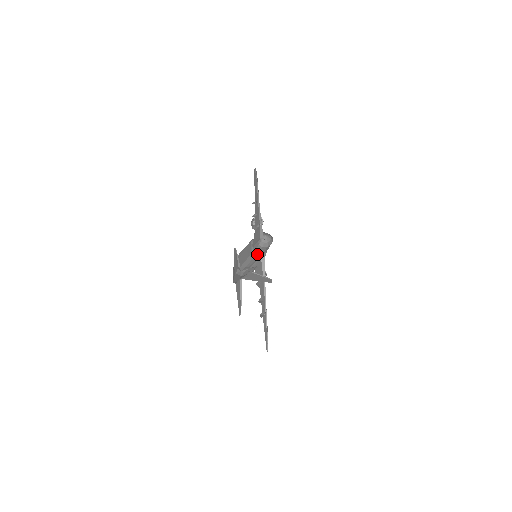
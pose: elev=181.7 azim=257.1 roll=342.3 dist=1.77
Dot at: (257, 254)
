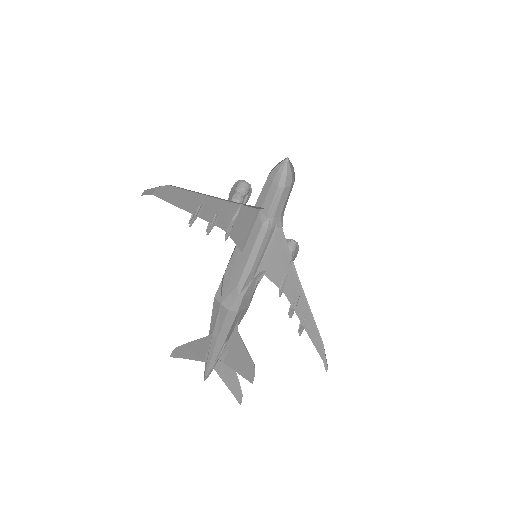
Dot at: (272, 220)
